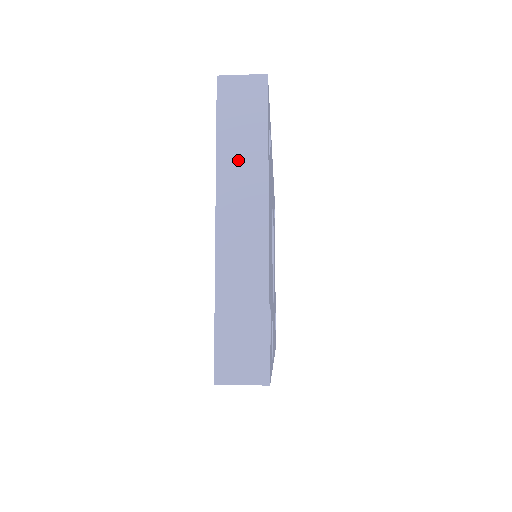
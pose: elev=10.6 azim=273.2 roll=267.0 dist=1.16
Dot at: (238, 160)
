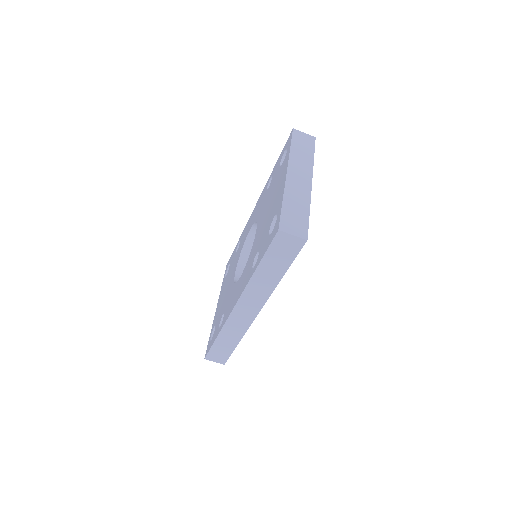
Dot at: (300, 157)
